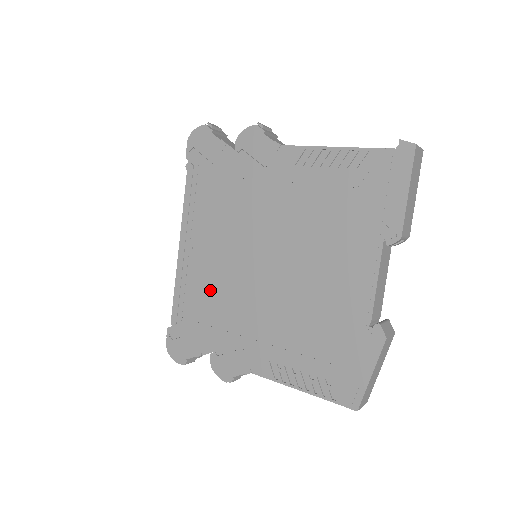
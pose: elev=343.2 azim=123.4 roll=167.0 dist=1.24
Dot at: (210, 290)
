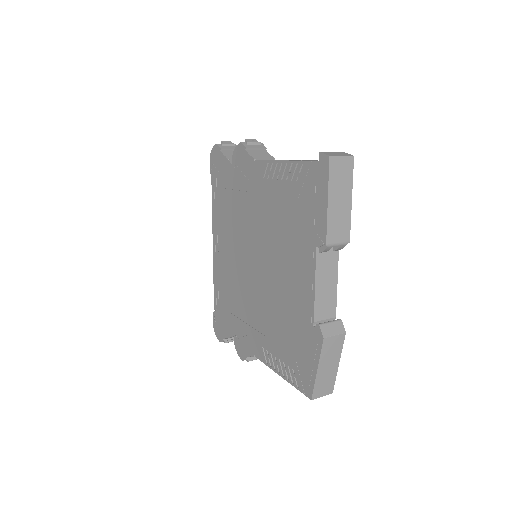
Dot at: (230, 284)
